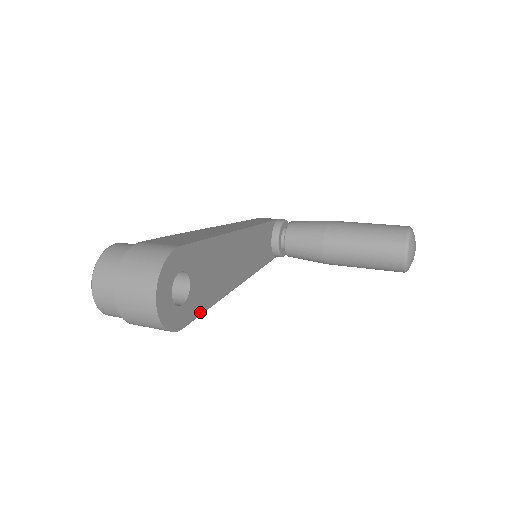
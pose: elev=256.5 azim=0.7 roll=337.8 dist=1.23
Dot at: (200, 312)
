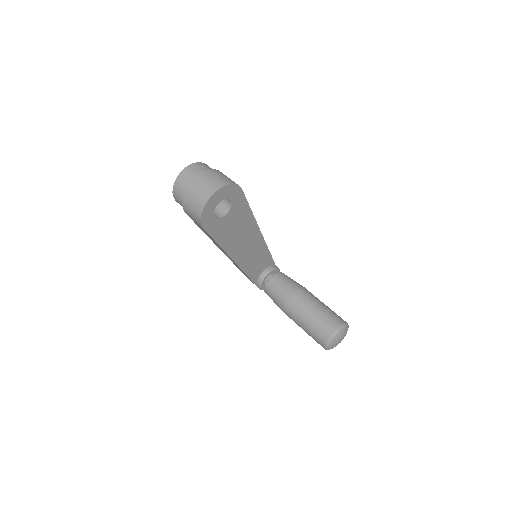
Dot at: (214, 236)
